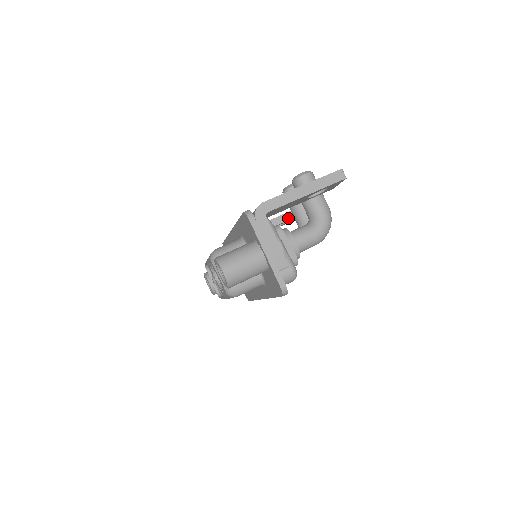
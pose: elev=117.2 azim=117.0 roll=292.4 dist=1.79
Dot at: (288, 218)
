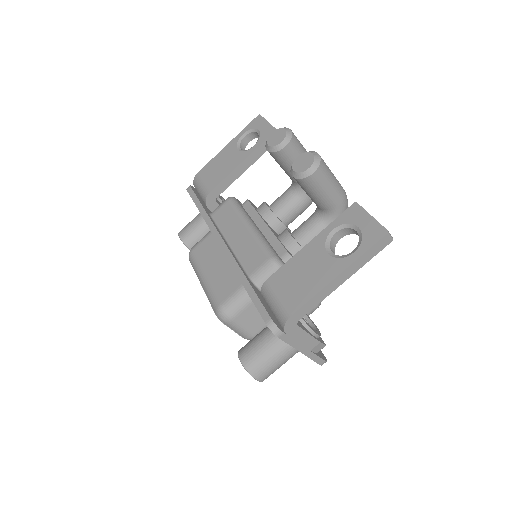
Dot at: occluded
